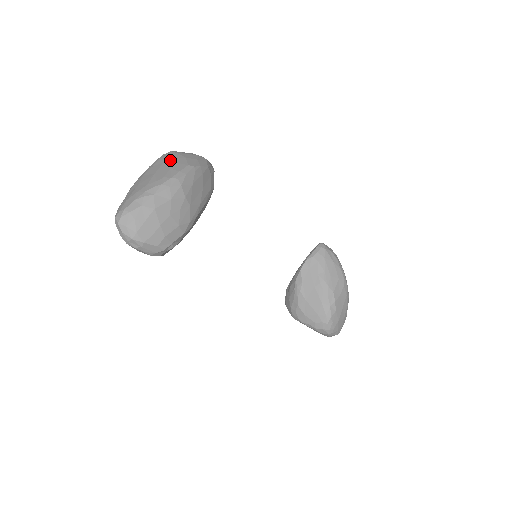
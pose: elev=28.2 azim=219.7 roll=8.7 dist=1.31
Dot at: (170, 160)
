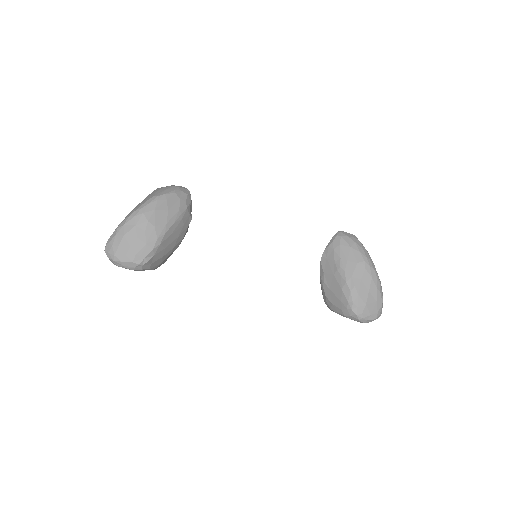
Dot at: (148, 196)
